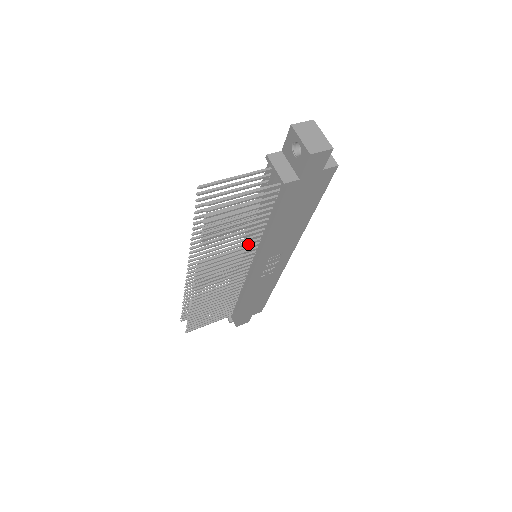
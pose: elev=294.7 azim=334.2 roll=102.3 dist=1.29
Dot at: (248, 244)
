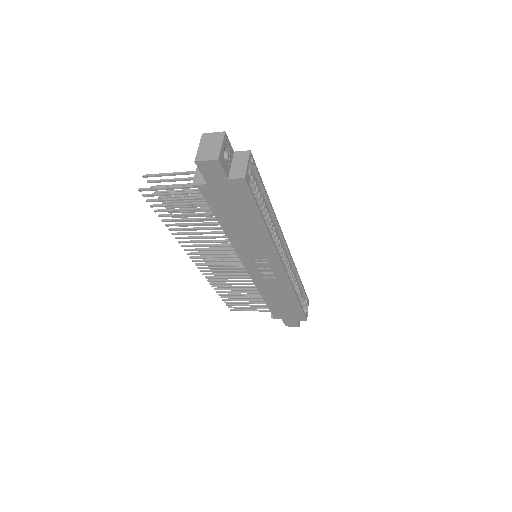
Dot at: occluded
